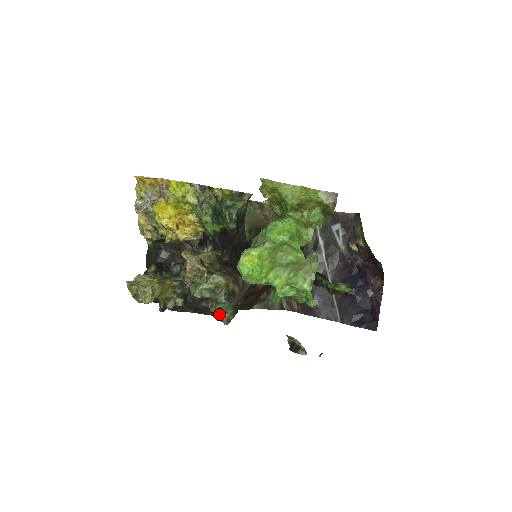
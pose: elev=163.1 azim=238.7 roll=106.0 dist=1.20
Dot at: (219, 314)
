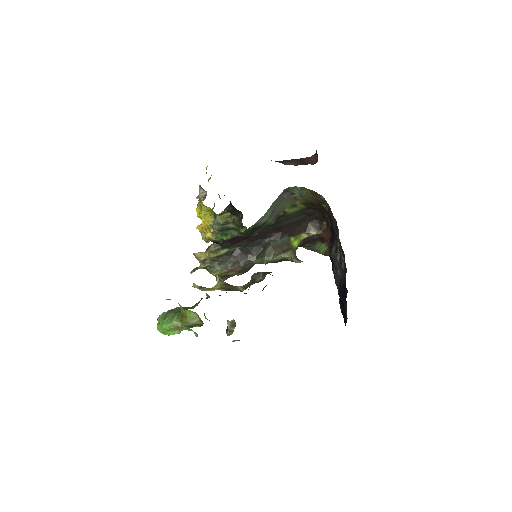
Dot at: occluded
